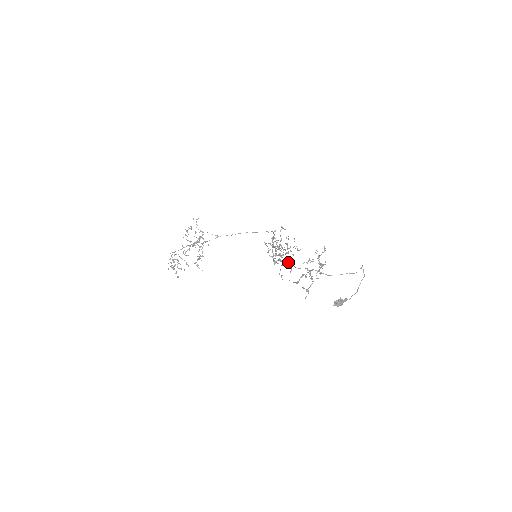
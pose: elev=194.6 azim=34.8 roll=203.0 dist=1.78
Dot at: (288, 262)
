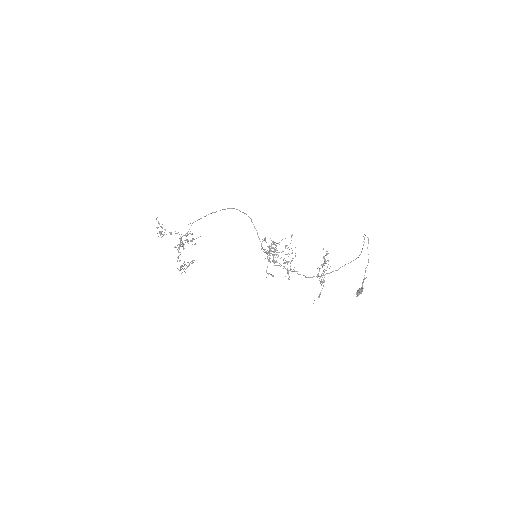
Dot at: occluded
